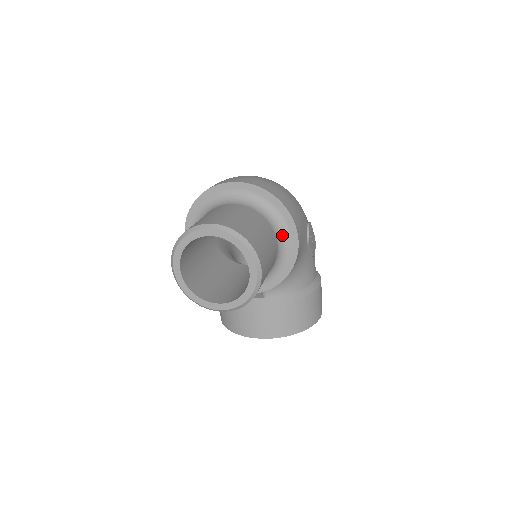
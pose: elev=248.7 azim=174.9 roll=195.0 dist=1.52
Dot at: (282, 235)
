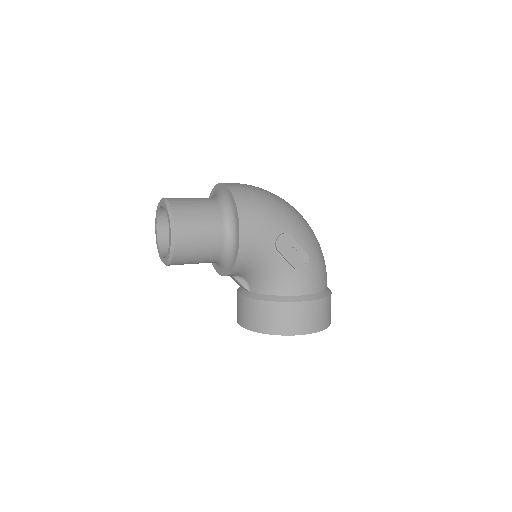
Dot at: (232, 227)
